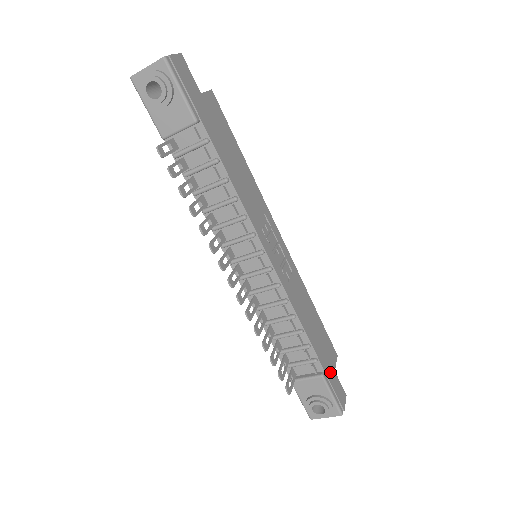
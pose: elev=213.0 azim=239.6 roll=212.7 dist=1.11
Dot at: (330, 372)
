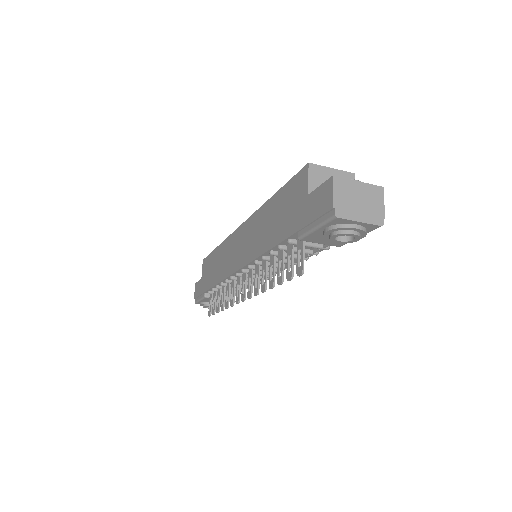
Dot at: occluded
